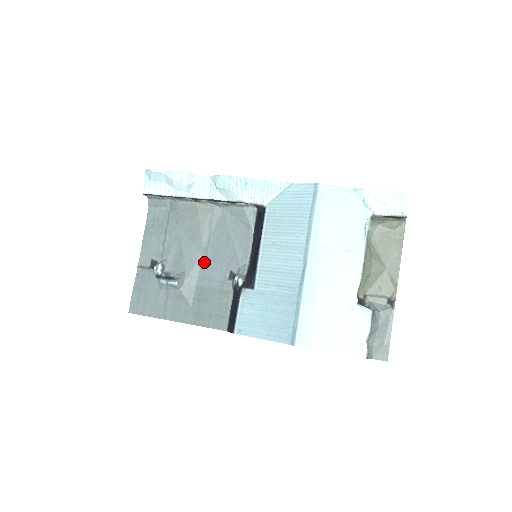
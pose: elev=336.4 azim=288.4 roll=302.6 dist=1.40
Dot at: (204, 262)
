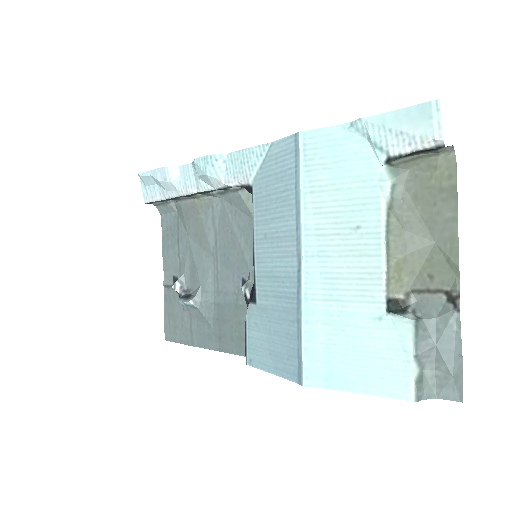
Dot at: (216, 271)
